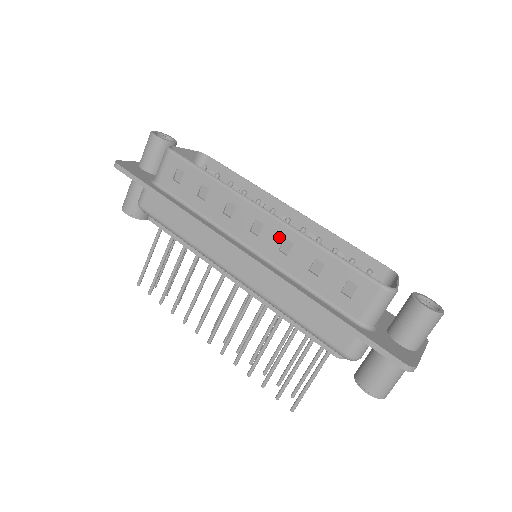
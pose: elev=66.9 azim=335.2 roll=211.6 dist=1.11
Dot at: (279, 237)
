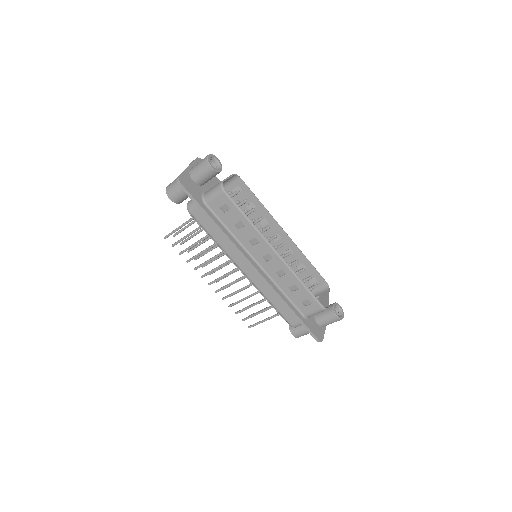
Dot at: (279, 267)
